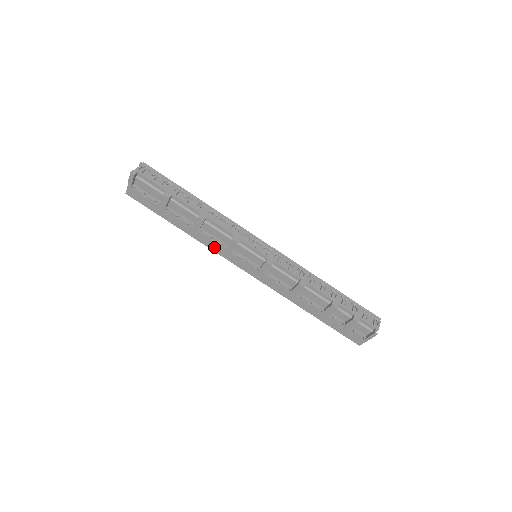
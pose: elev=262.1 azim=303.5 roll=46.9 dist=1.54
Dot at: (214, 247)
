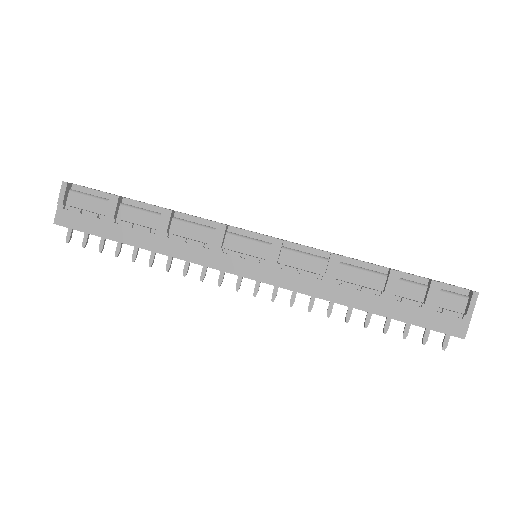
Dot at: (193, 254)
